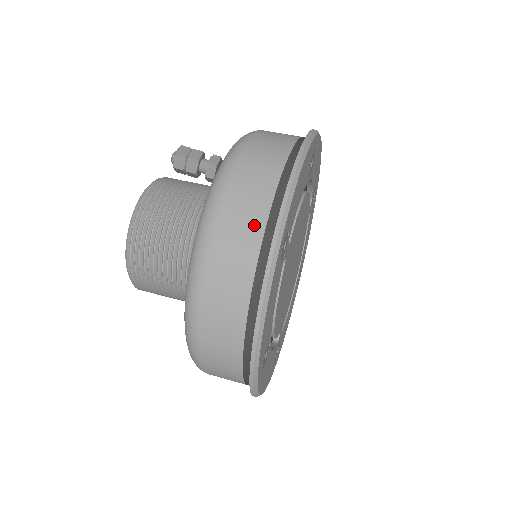
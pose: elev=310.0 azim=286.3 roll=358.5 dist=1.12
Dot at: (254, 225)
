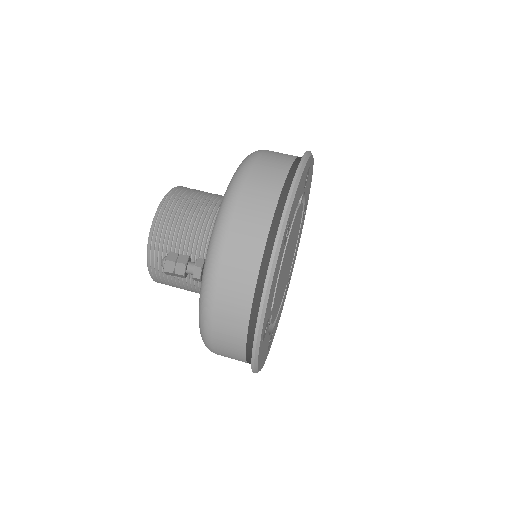
Dot at: (238, 336)
